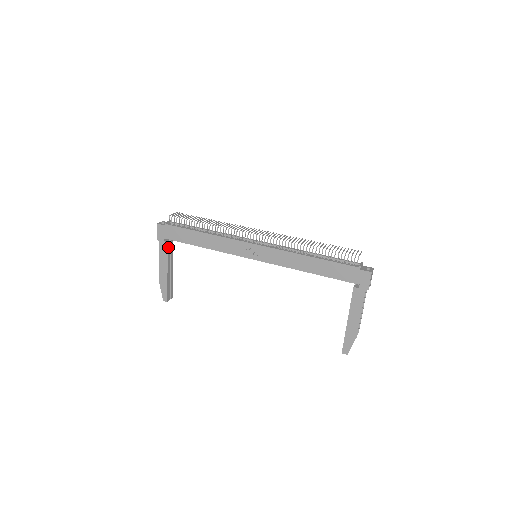
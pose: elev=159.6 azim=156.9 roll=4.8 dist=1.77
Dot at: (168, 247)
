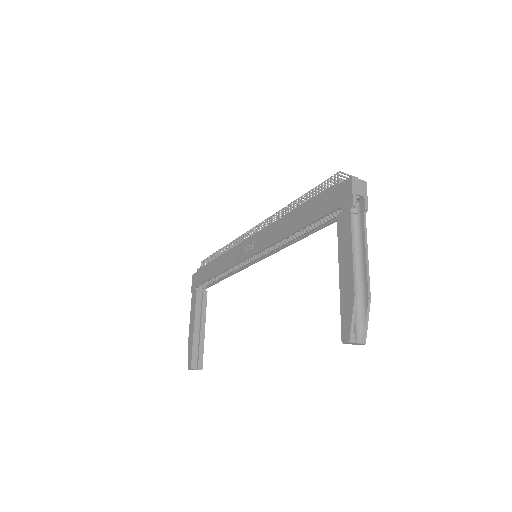
Dot at: (198, 297)
